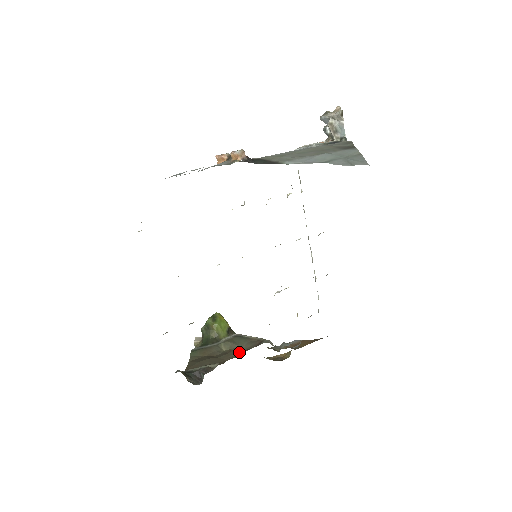
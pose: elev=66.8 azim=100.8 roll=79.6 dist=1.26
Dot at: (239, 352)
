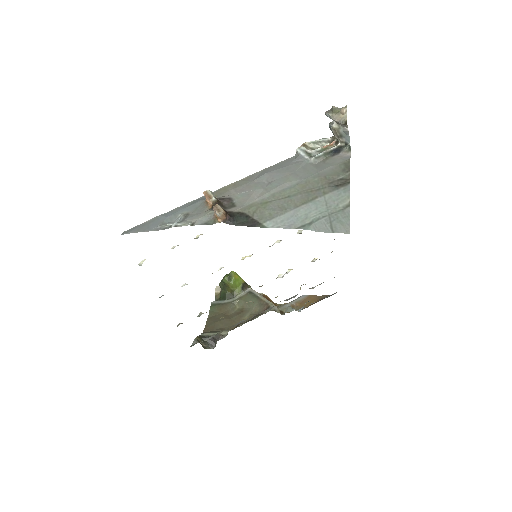
Dot at: (248, 315)
